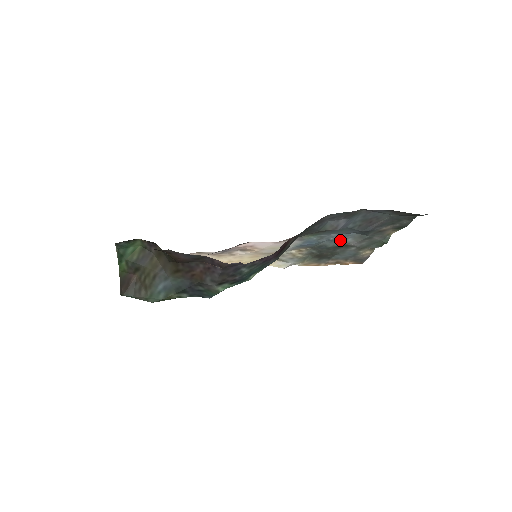
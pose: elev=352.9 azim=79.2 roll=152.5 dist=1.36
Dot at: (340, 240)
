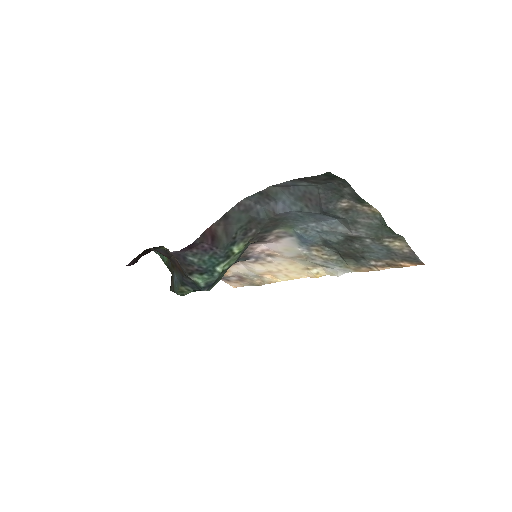
Dot at: (331, 230)
